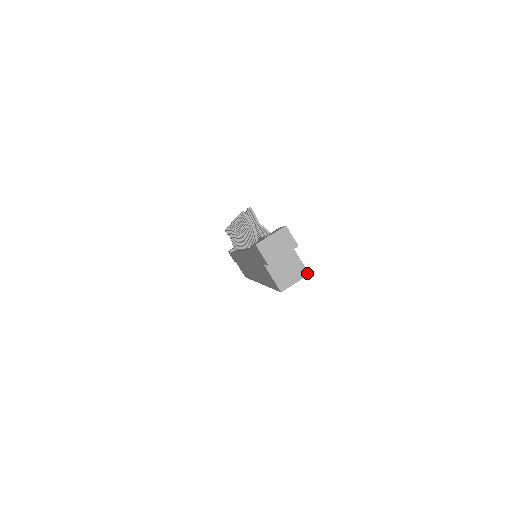
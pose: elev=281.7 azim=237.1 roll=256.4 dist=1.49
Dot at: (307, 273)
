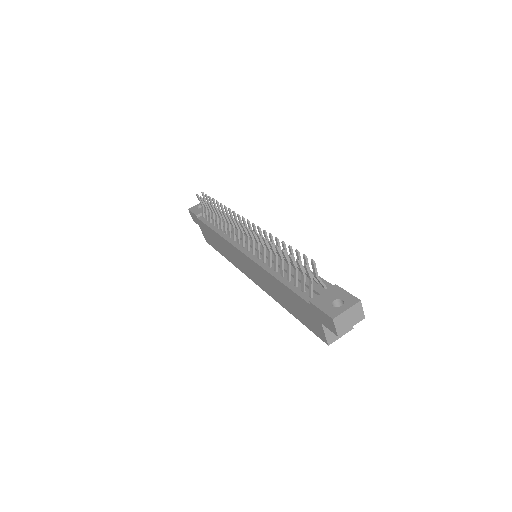
Dot at: (352, 328)
